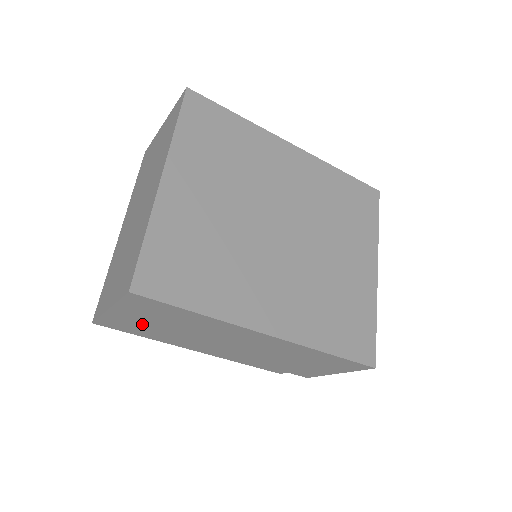
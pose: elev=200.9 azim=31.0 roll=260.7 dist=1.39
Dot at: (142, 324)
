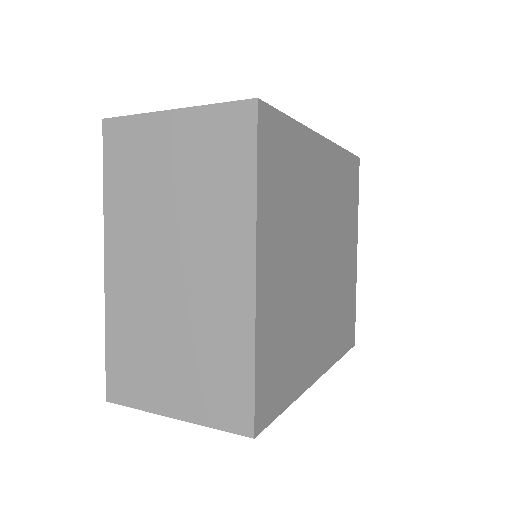
Dot at: occluded
